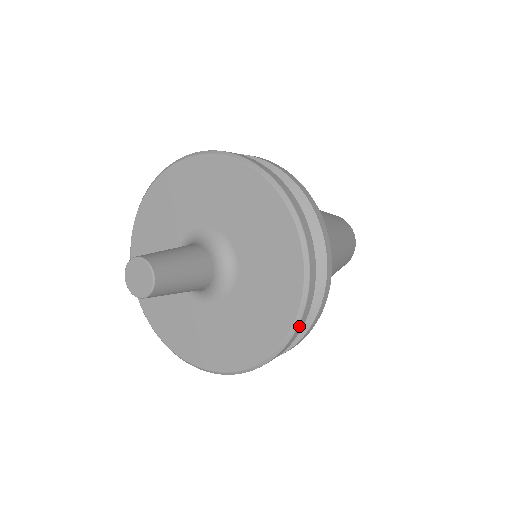
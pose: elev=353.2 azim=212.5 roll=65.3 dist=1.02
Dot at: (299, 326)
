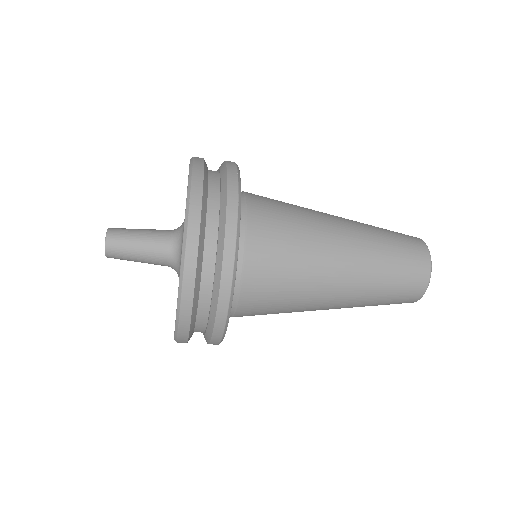
Dot at: (181, 331)
